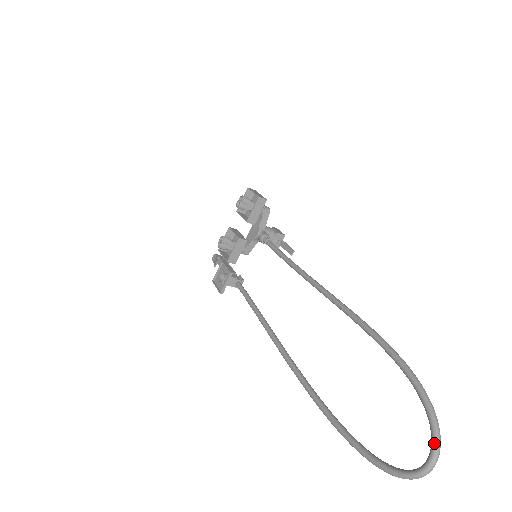
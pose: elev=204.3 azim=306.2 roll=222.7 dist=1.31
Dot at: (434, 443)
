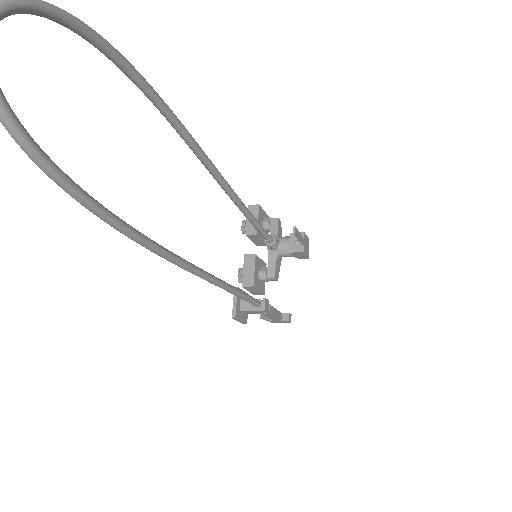
Dot at: (4, 6)
